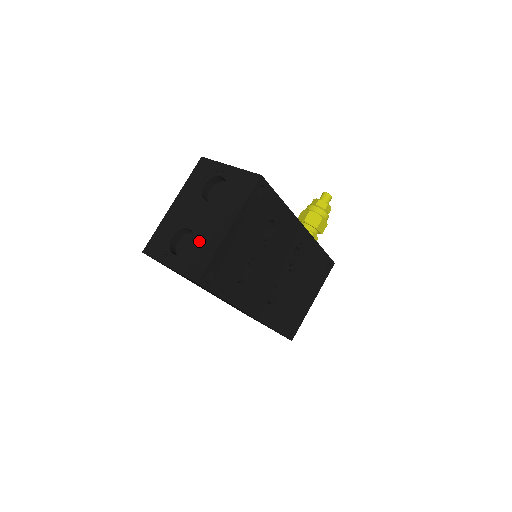
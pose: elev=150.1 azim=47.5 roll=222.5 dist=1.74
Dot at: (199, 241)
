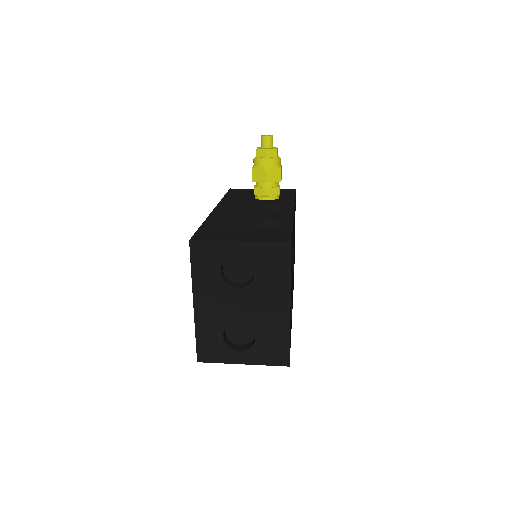
Dot at: (262, 331)
